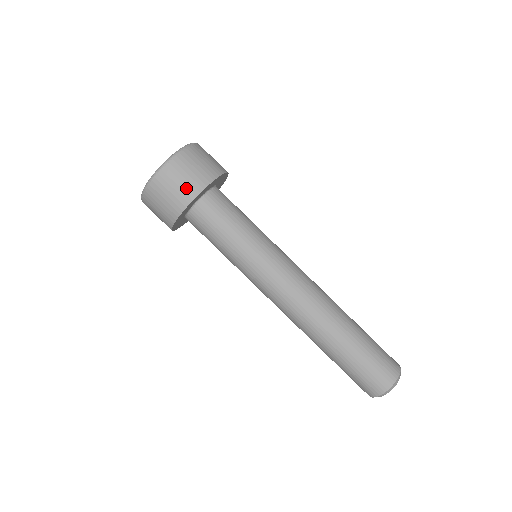
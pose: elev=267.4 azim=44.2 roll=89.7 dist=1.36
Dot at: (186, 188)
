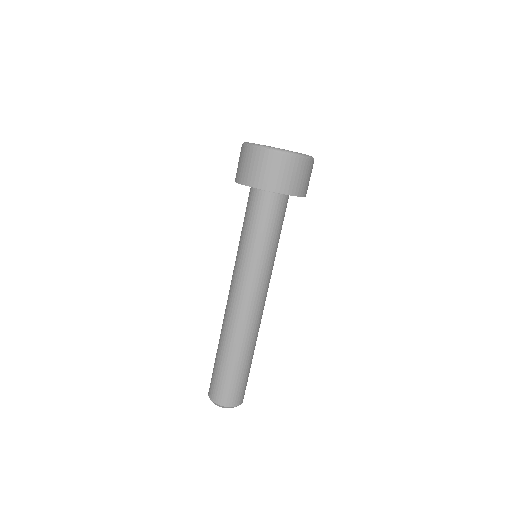
Dot at: (272, 179)
